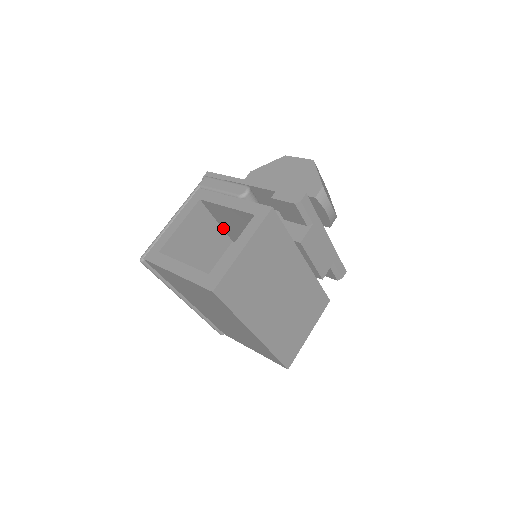
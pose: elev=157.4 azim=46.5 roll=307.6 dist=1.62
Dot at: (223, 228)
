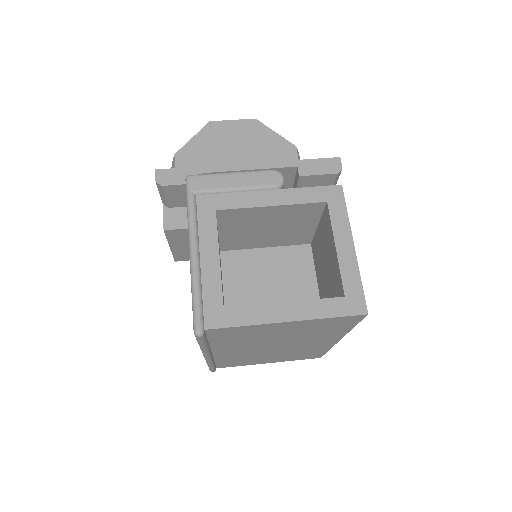
Dot at: (220, 239)
